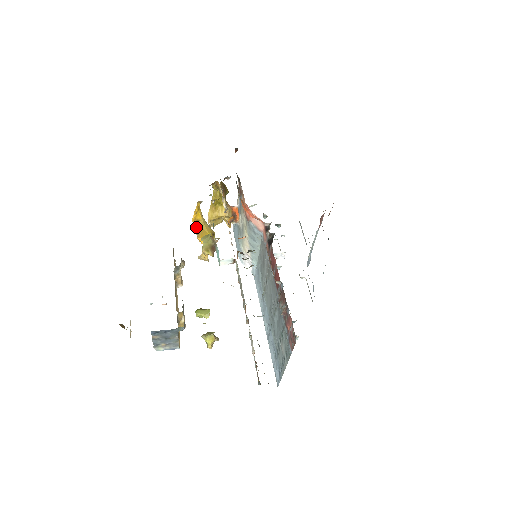
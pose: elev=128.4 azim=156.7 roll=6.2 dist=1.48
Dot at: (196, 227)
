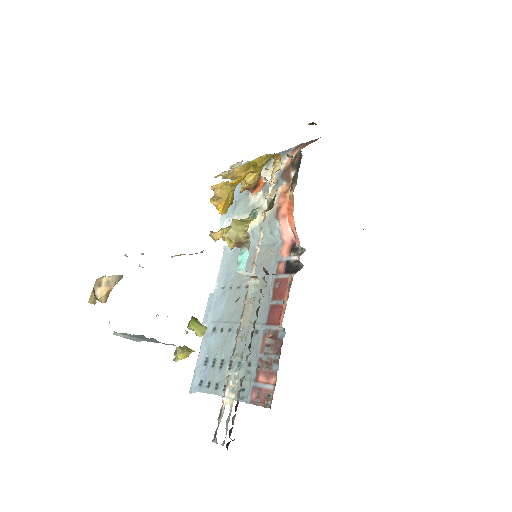
Dot at: (219, 183)
